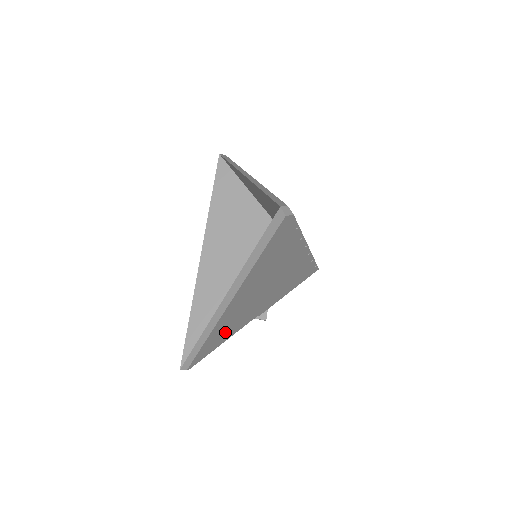
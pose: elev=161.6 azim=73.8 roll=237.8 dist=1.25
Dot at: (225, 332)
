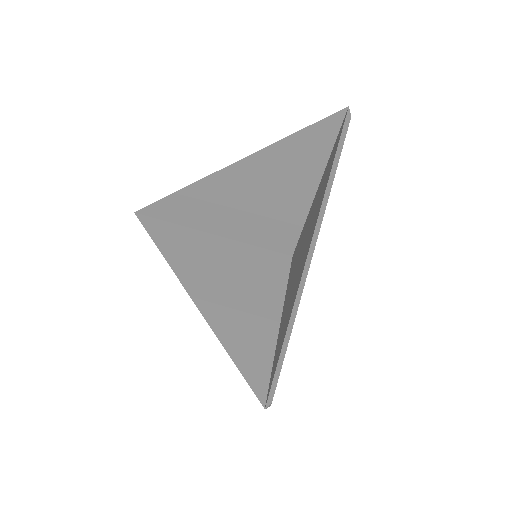
Dot at: occluded
